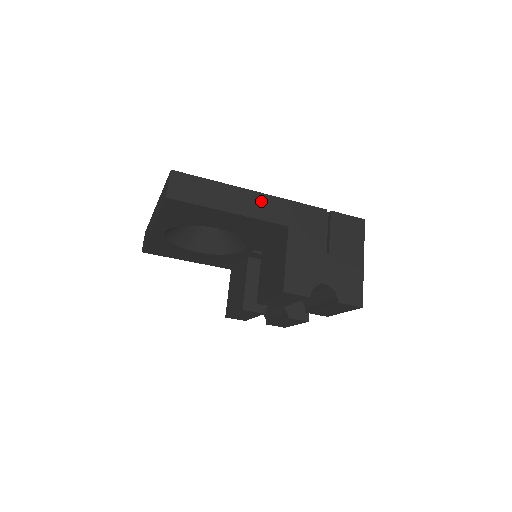
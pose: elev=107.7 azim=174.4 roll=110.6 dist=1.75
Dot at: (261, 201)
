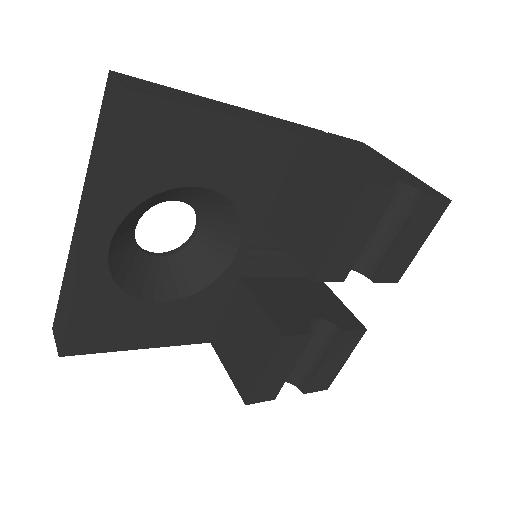
Dot at: (251, 114)
